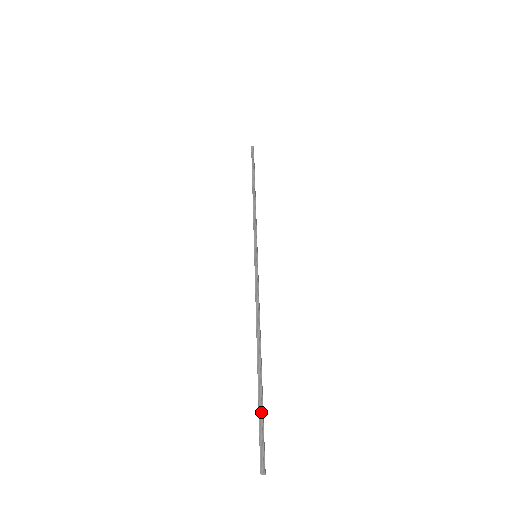
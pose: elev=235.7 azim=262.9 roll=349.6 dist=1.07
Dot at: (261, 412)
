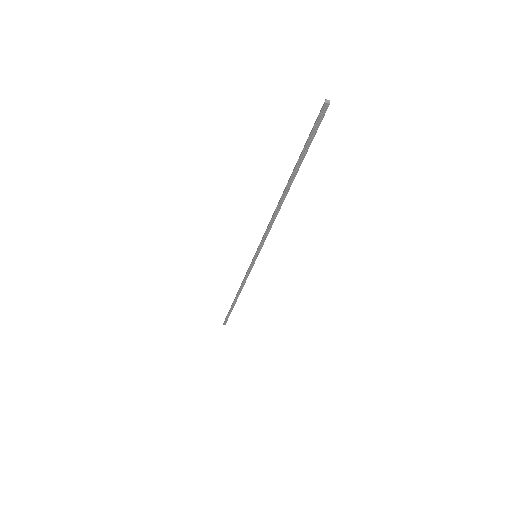
Dot at: (307, 146)
